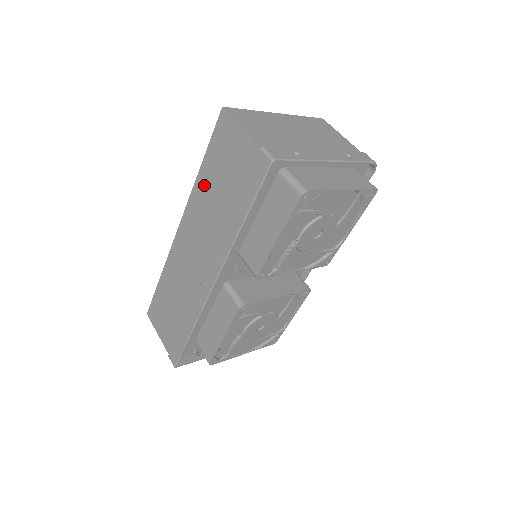
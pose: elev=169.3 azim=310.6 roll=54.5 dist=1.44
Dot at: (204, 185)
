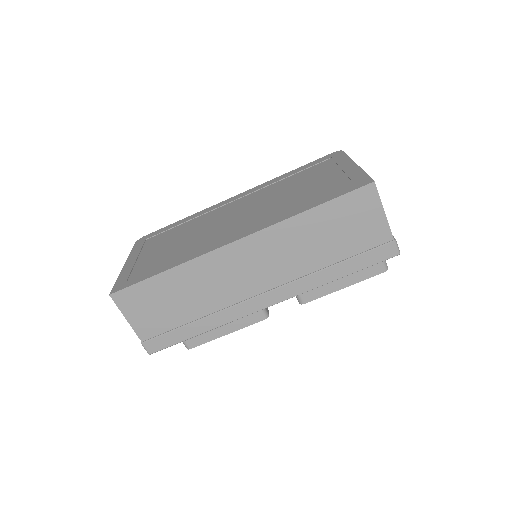
Dot at: (307, 226)
